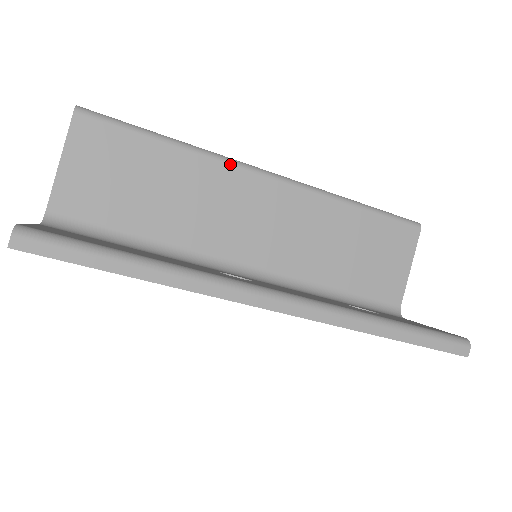
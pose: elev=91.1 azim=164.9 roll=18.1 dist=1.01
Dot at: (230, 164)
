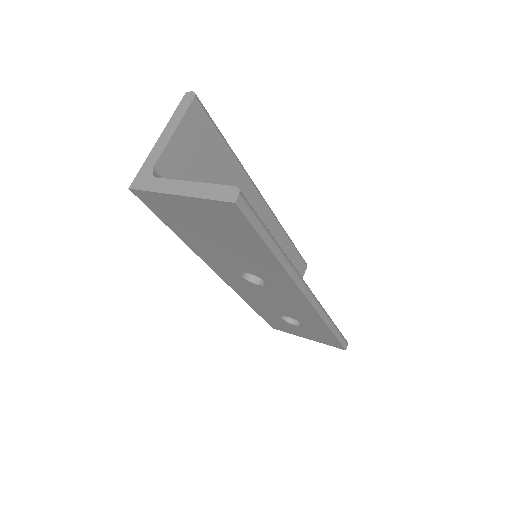
Dot at: (252, 183)
